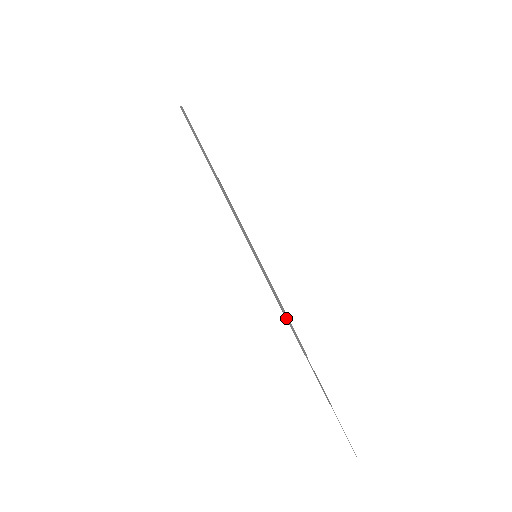
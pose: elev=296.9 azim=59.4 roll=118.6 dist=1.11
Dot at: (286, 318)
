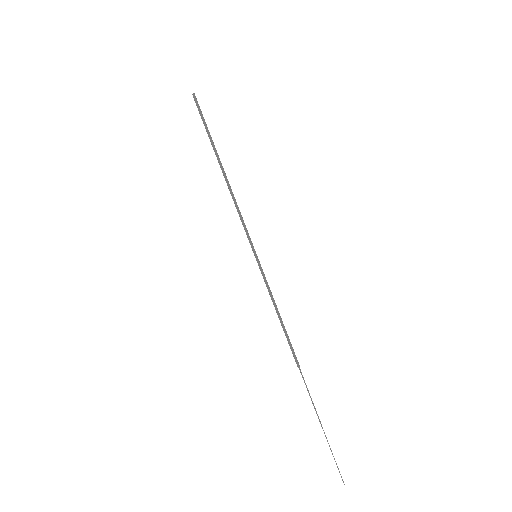
Dot at: (282, 325)
